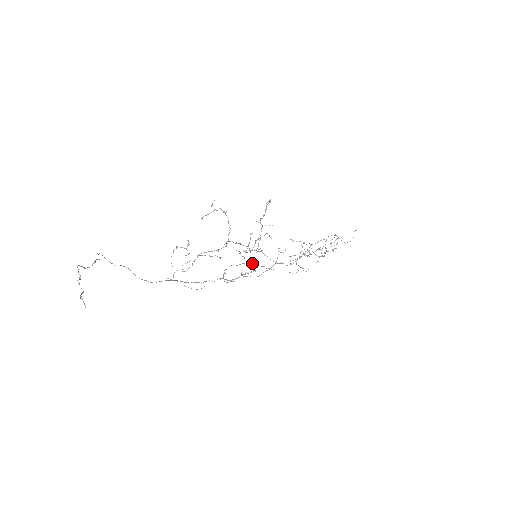
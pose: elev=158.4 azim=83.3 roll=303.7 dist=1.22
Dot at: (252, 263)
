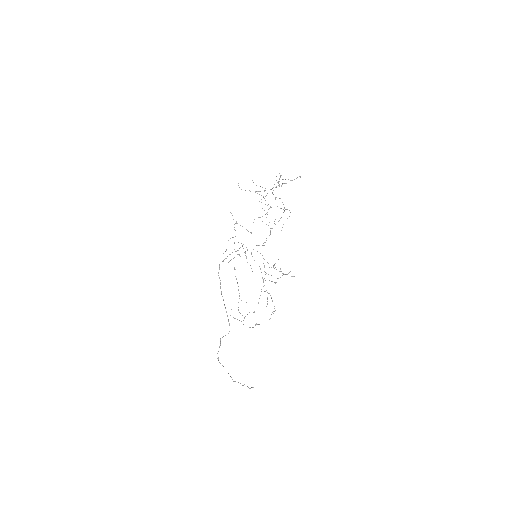
Dot at: occluded
